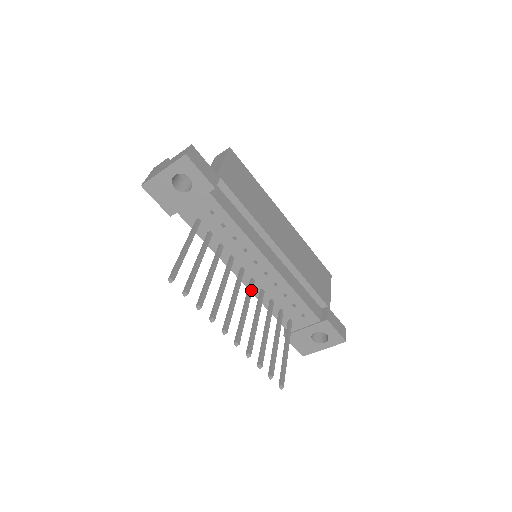
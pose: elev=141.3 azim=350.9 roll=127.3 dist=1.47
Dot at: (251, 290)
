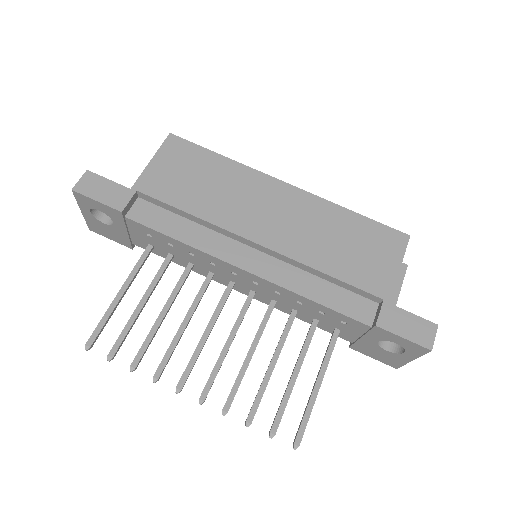
Dot at: (244, 310)
